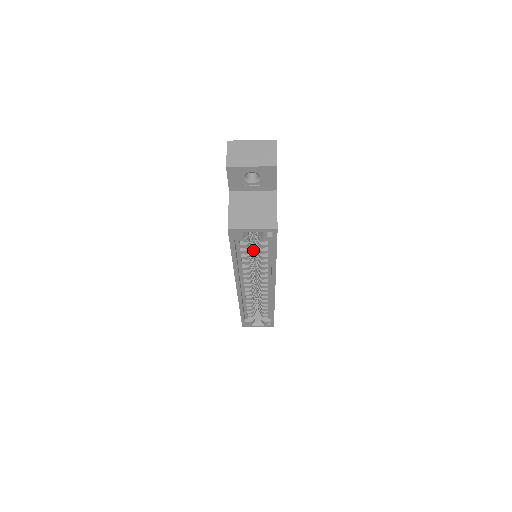
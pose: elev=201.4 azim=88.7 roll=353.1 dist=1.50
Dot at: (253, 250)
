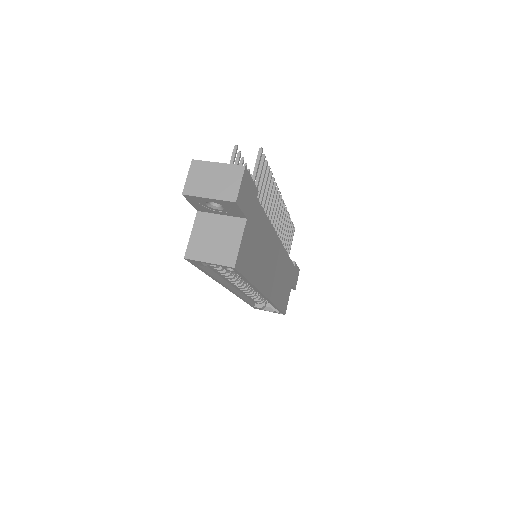
Dot at: occluded
